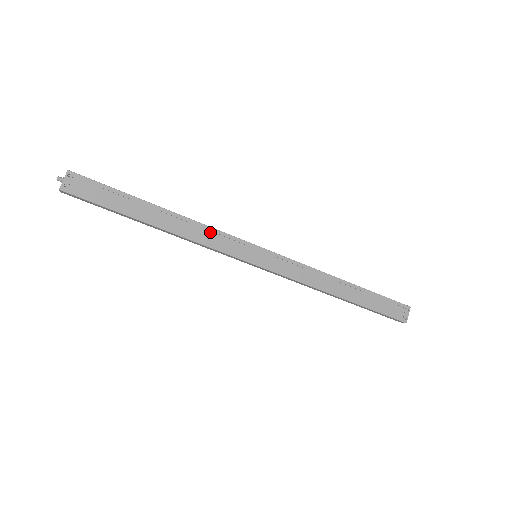
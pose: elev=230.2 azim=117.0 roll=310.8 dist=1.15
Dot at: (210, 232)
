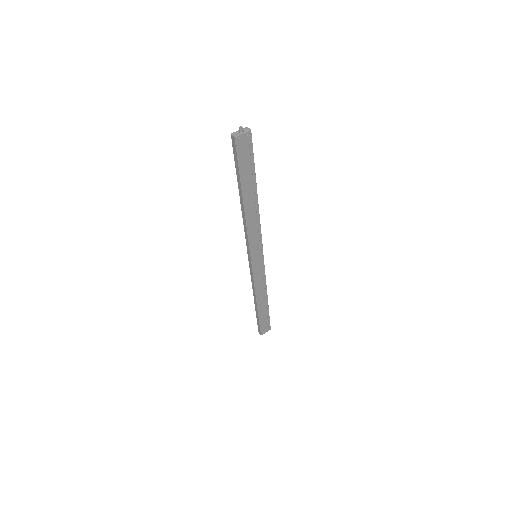
Dot at: (257, 228)
